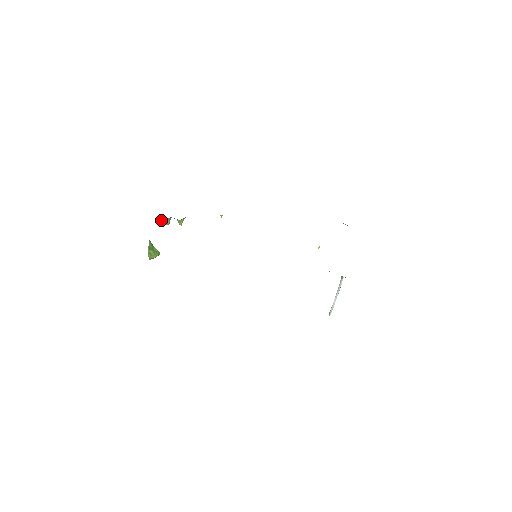
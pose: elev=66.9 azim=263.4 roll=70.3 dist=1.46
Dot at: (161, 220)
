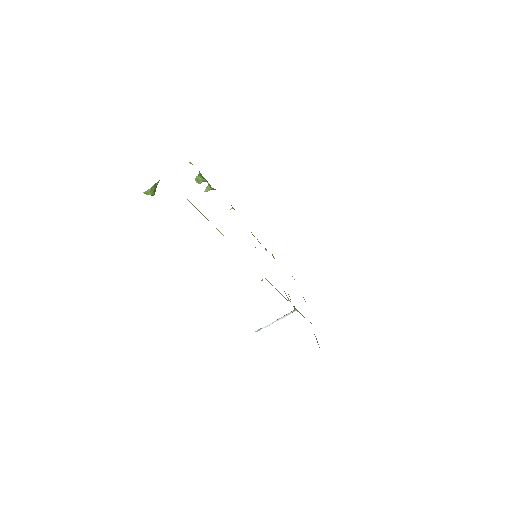
Dot at: (196, 176)
